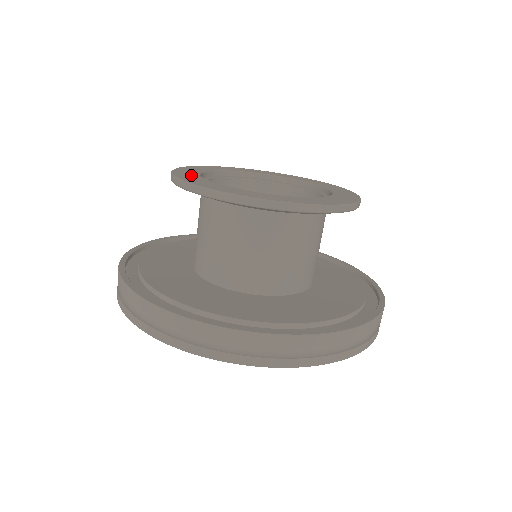
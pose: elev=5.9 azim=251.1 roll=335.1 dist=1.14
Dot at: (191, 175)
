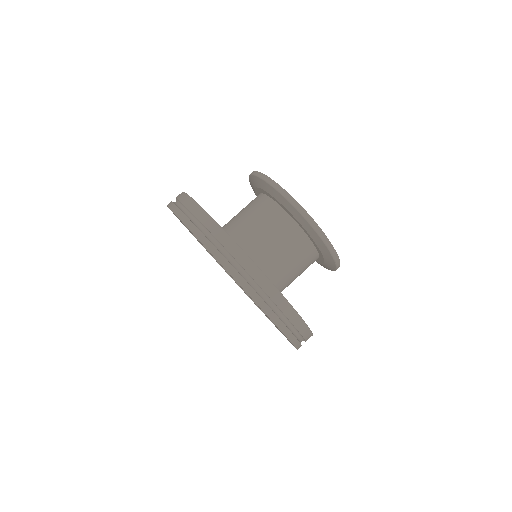
Dot at: occluded
